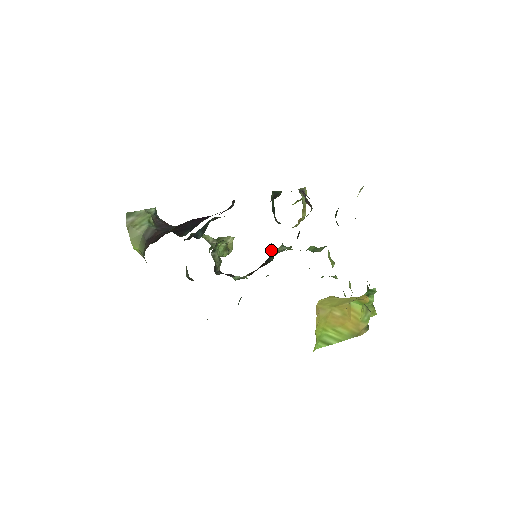
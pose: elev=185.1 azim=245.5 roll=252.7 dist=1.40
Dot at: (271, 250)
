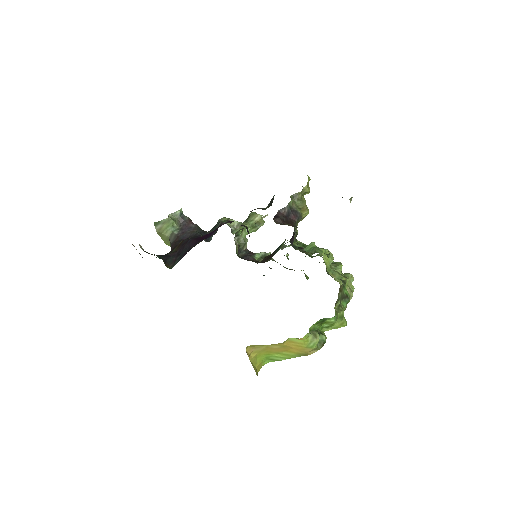
Dot at: occluded
